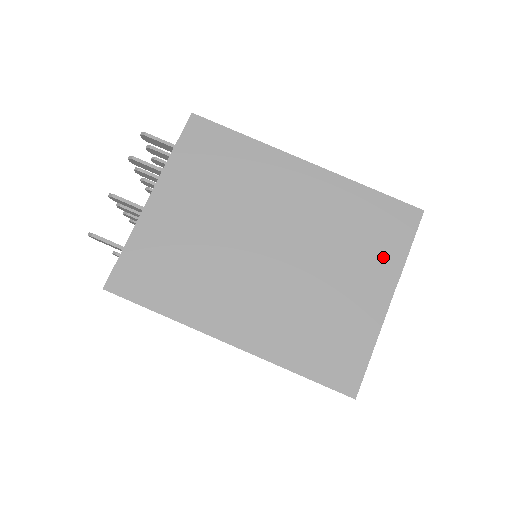
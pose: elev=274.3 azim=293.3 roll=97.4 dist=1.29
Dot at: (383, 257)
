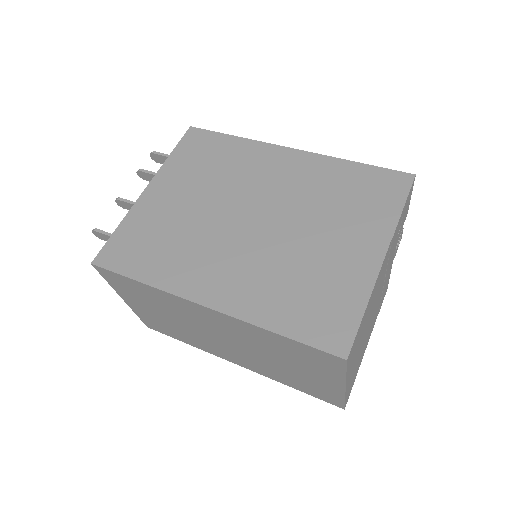
Dot at: (373, 218)
